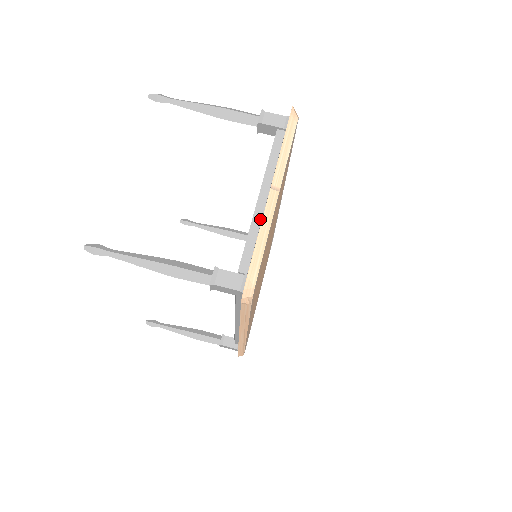
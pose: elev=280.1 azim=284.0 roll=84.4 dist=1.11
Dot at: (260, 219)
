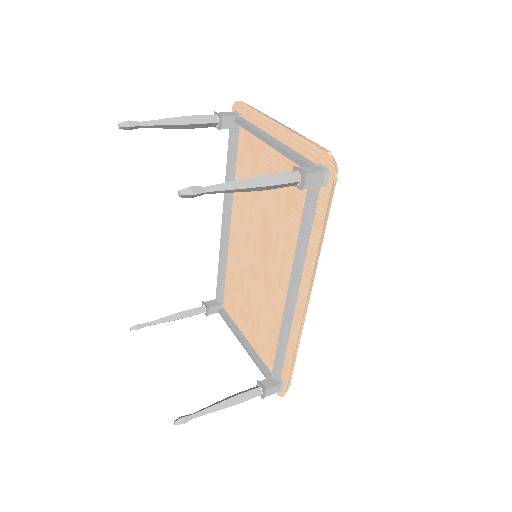
Dot at: (285, 146)
